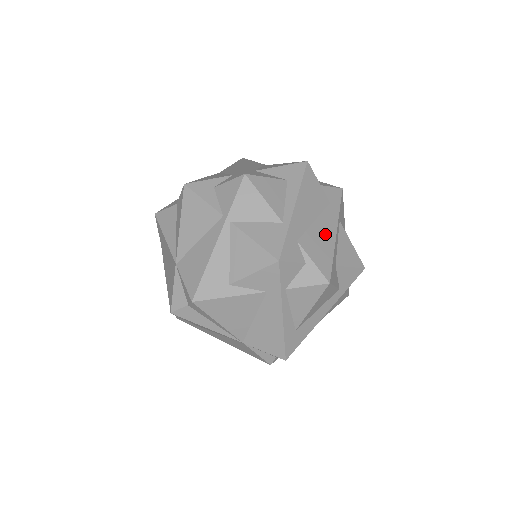
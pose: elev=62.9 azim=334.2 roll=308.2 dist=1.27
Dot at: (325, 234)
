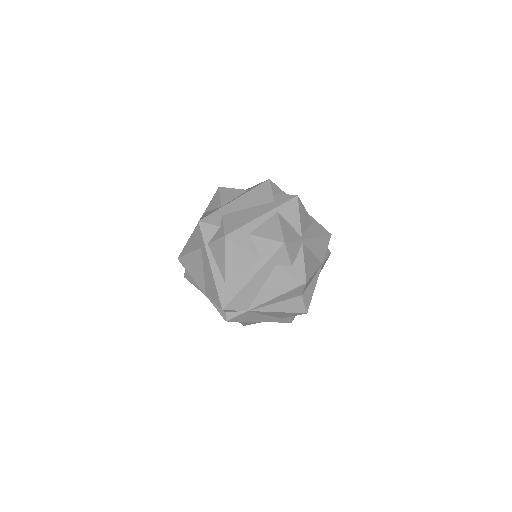
Dot at: (250, 215)
